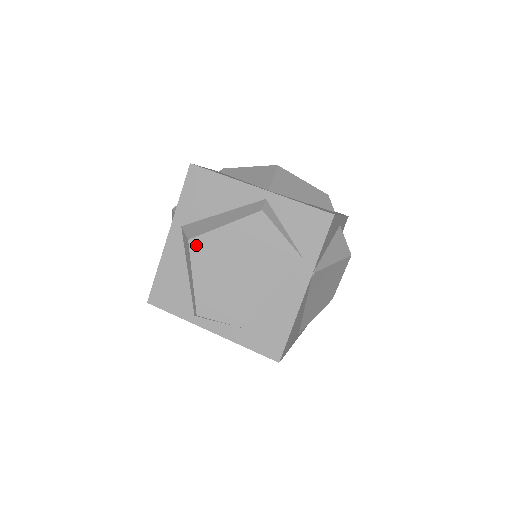
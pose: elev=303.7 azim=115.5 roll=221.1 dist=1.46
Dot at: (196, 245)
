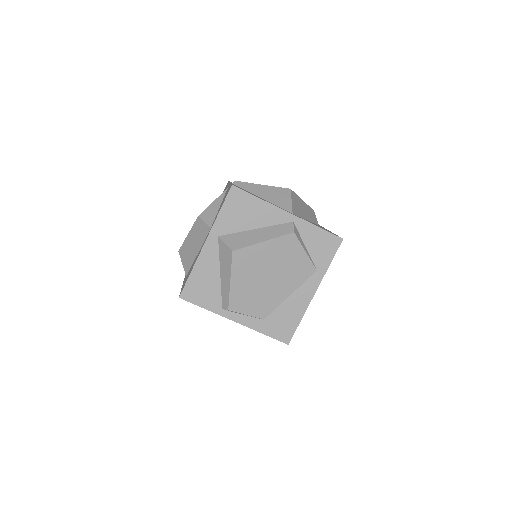
Dot at: (238, 256)
